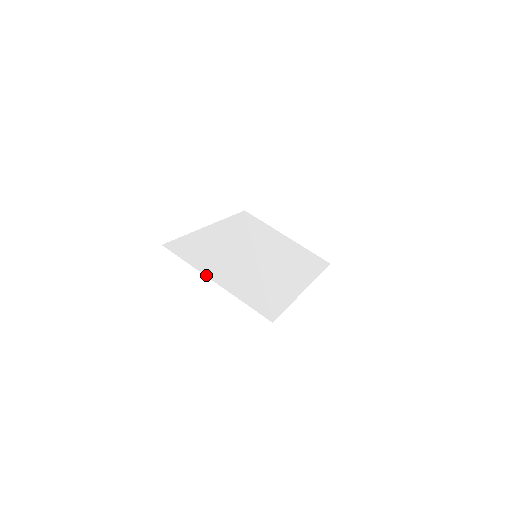
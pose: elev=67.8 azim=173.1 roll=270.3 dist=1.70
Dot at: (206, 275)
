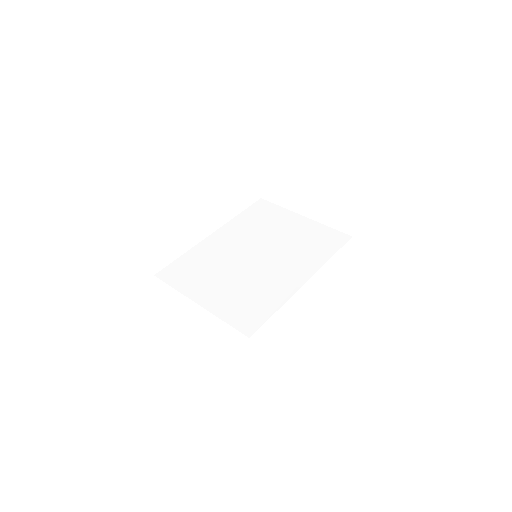
Dot at: (190, 298)
